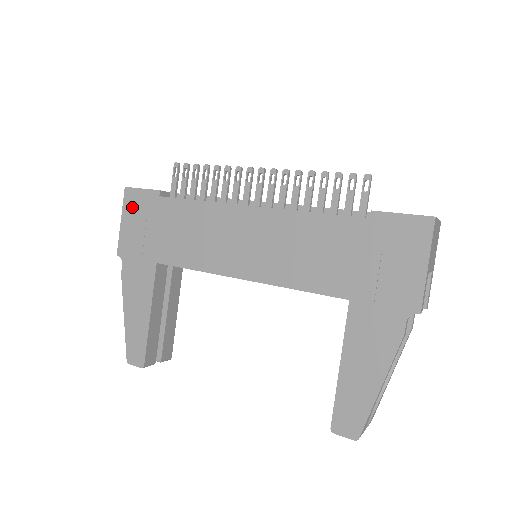
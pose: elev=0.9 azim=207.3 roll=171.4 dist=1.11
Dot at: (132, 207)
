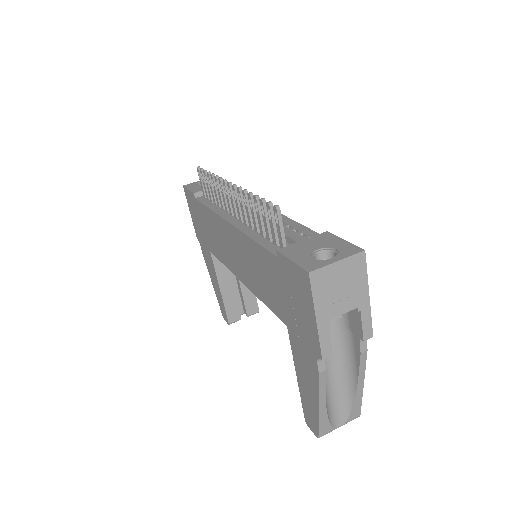
Dot at: (190, 203)
